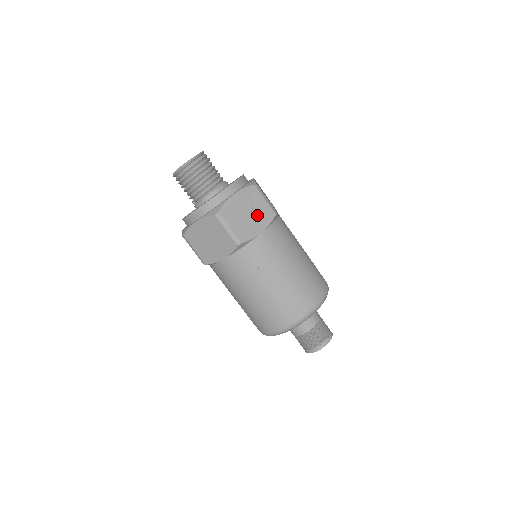
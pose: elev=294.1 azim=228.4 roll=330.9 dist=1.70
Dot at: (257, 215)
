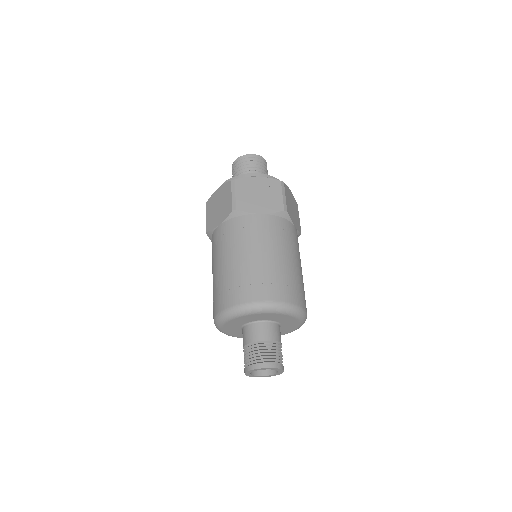
Dot at: (267, 200)
